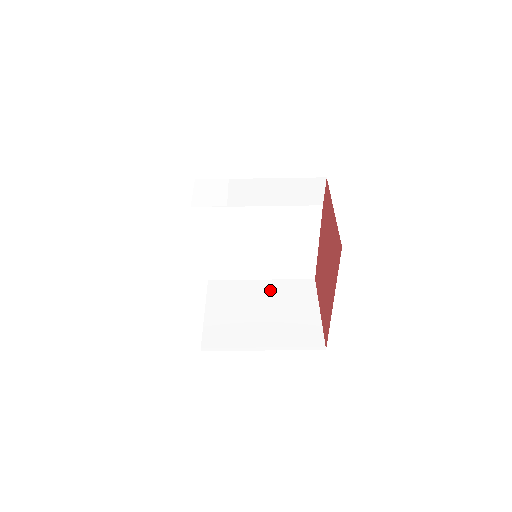
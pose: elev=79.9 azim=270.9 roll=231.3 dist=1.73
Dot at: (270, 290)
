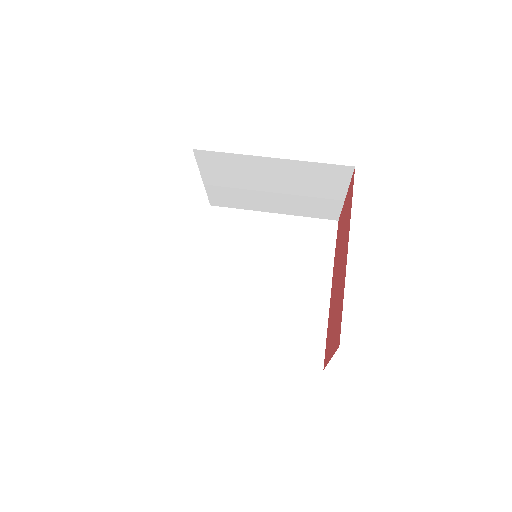
Dot at: occluded
